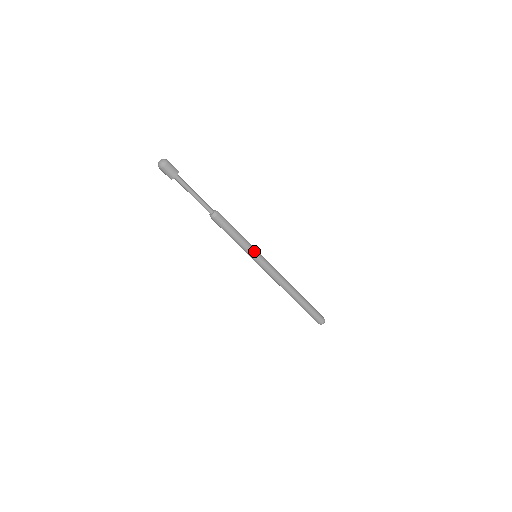
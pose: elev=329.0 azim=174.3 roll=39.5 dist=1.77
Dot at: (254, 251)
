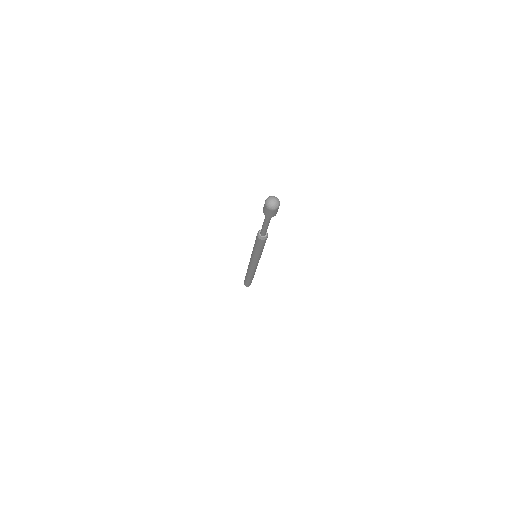
Dot at: occluded
